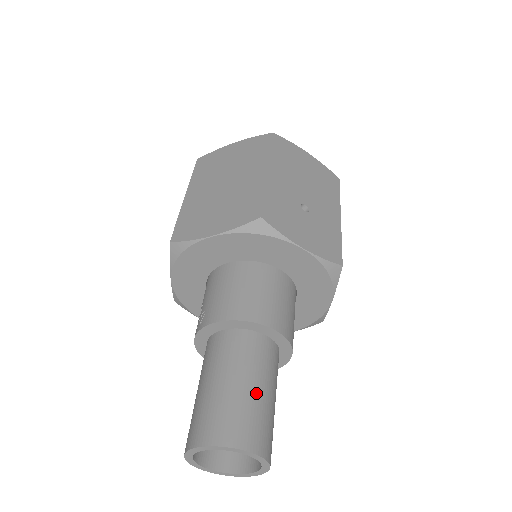
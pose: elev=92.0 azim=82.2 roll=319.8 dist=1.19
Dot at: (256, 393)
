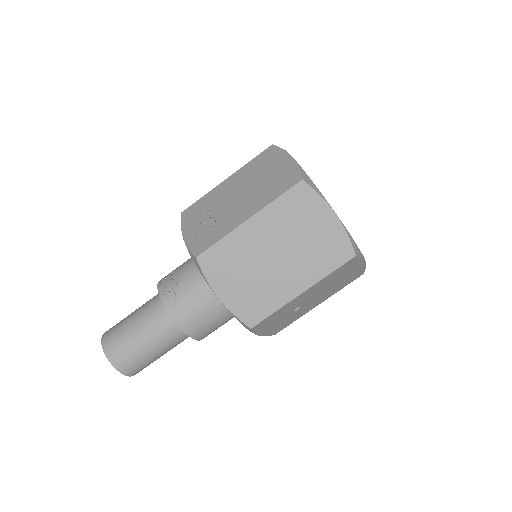
Dot at: (158, 357)
